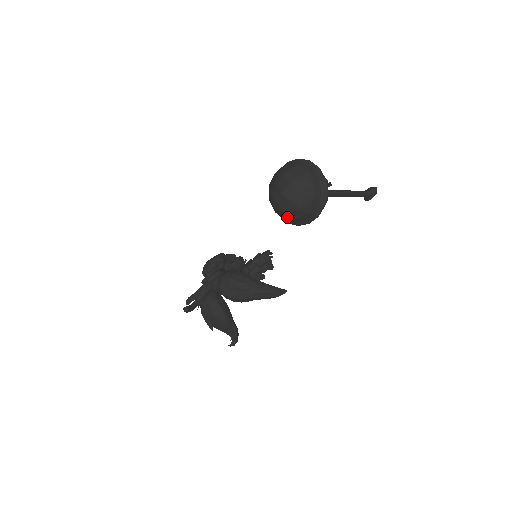
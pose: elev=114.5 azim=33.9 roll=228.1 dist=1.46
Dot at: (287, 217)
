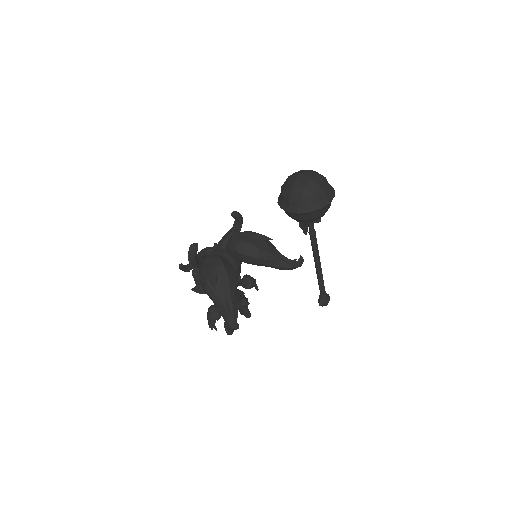
Dot at: (305, 195)
